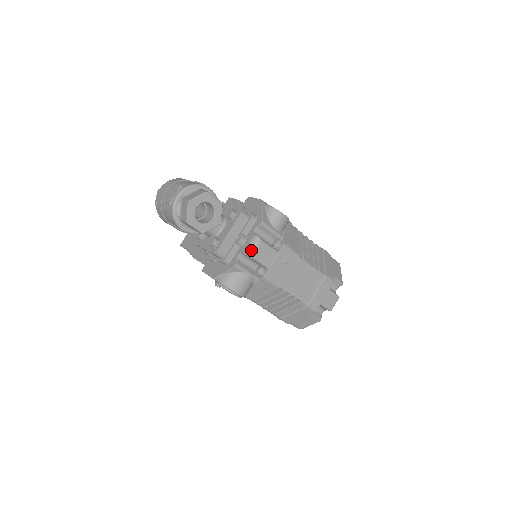
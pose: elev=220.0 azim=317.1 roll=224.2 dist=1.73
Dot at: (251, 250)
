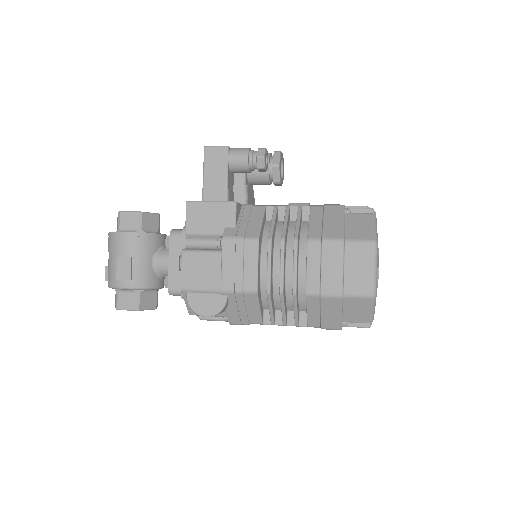
Dot at: occluded
